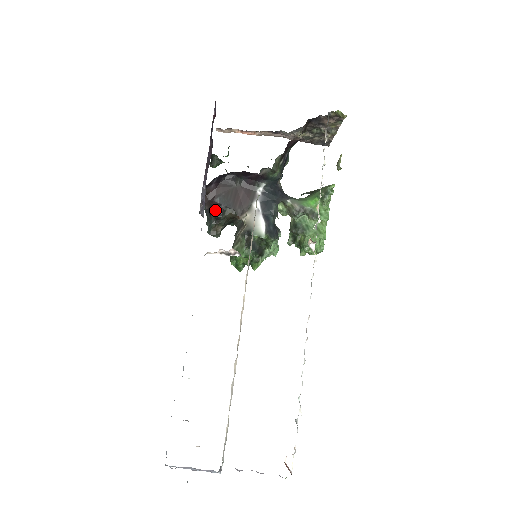
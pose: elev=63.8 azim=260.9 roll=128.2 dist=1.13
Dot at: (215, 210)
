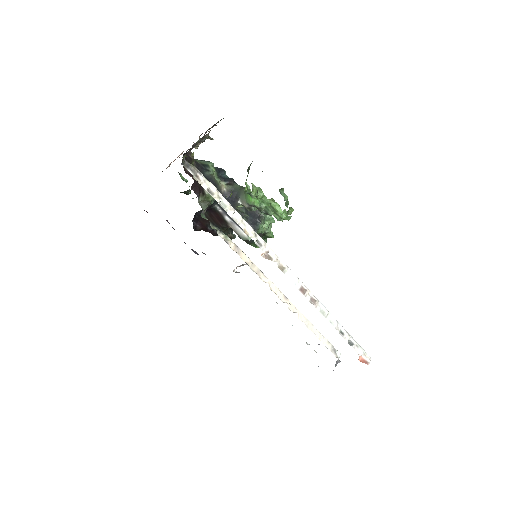
Dot at: (215, 235)
